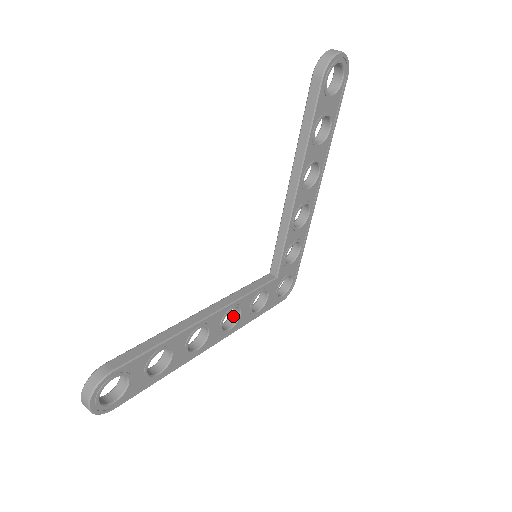
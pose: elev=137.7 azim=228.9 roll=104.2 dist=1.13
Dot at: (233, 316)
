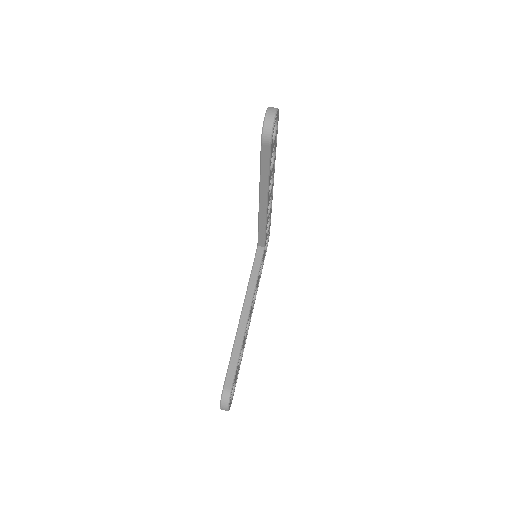
Dot at: occluded
